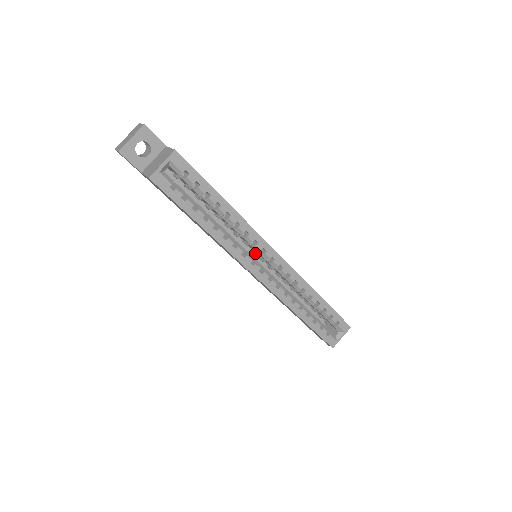
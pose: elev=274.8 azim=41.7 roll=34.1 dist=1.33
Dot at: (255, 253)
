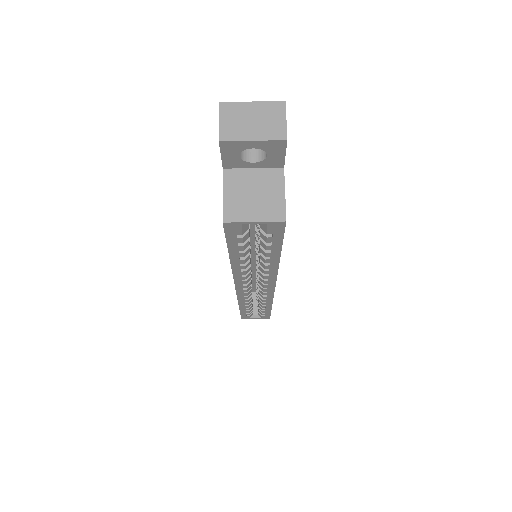
Dot at: (257, 270)
